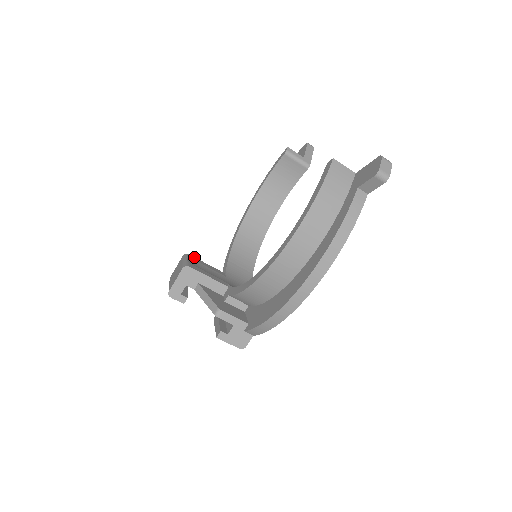
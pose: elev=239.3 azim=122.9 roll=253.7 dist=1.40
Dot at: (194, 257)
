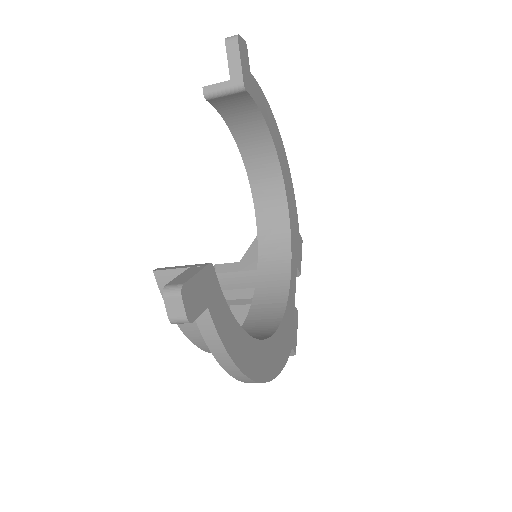
Dot at: (221, 264)
